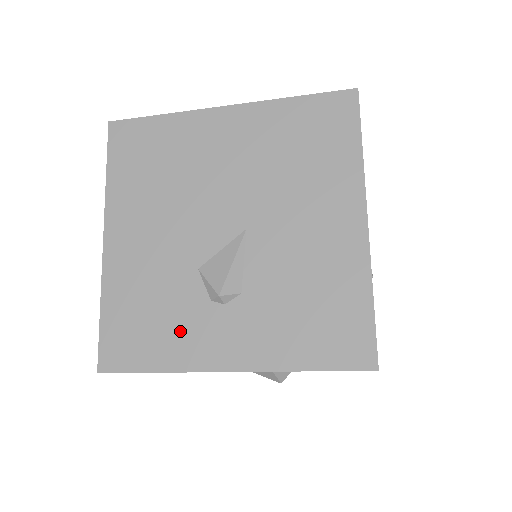
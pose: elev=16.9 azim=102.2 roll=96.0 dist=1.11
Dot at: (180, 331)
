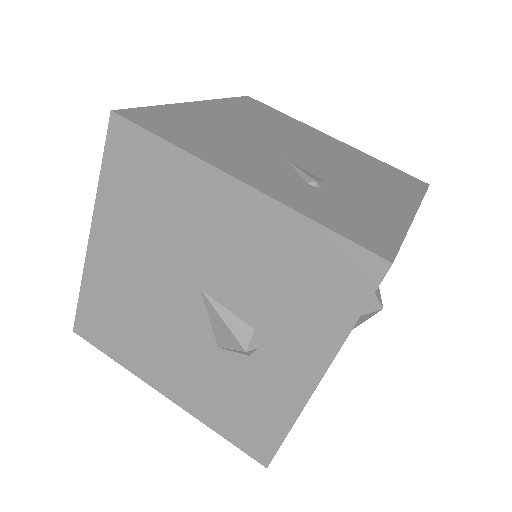
Dot at: (263, 394)
